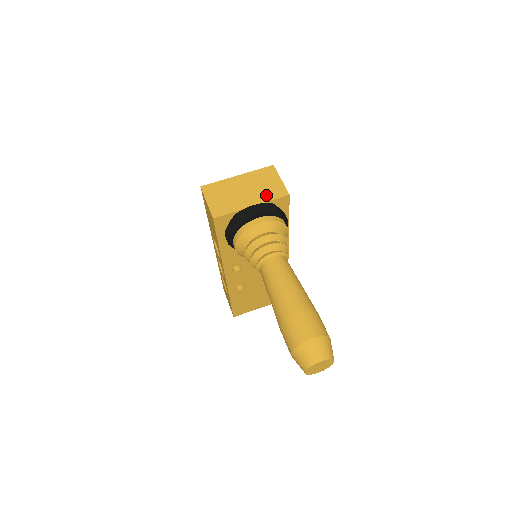
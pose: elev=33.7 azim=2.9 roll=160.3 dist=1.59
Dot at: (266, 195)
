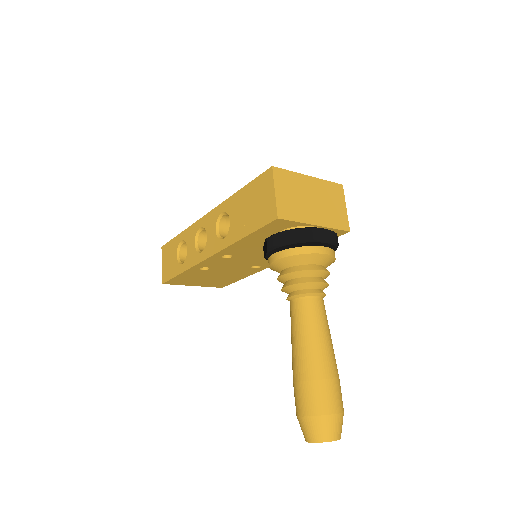
Dot at: (331, 219)
